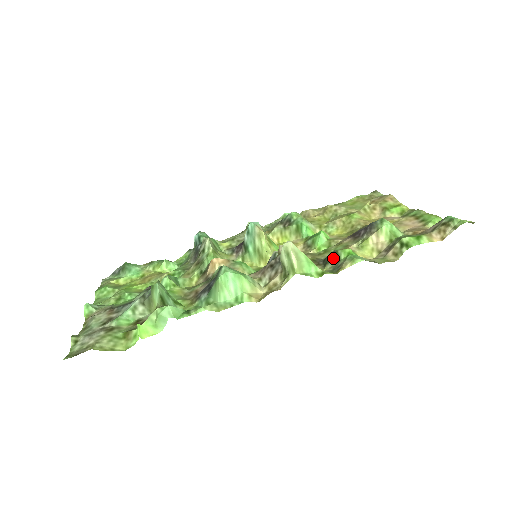
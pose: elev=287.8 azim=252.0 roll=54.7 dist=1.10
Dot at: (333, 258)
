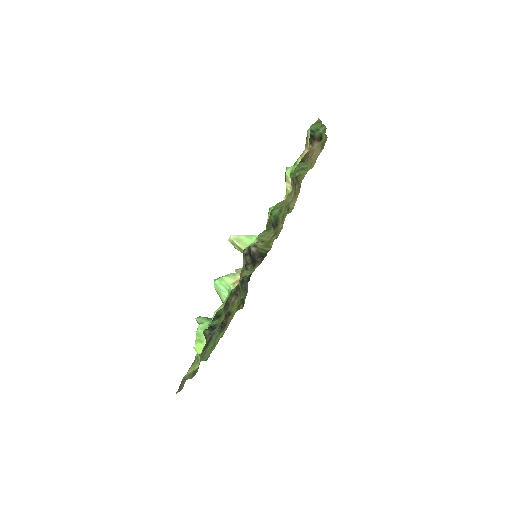
Dot at: occluded
